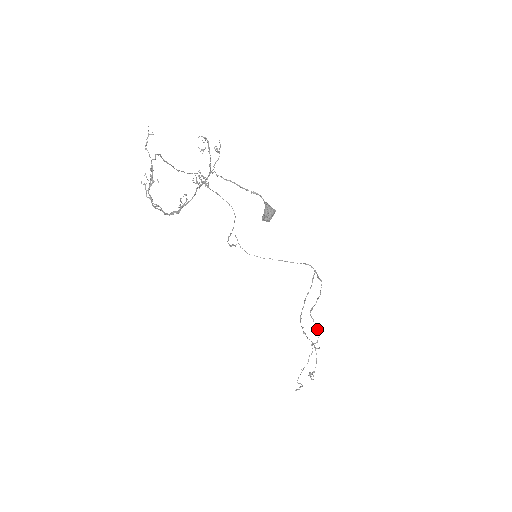
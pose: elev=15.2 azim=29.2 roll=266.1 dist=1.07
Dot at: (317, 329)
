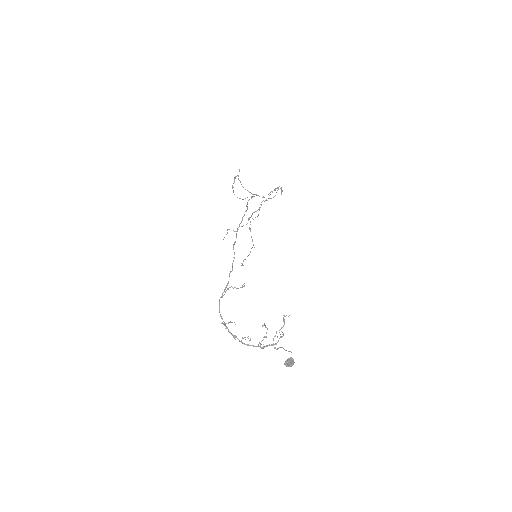
Dot at: (258, 215)
